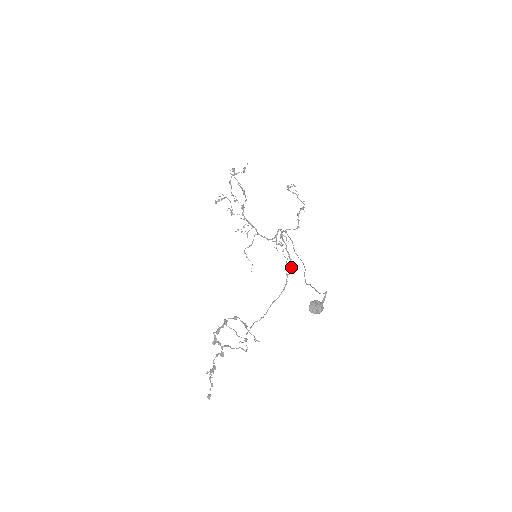
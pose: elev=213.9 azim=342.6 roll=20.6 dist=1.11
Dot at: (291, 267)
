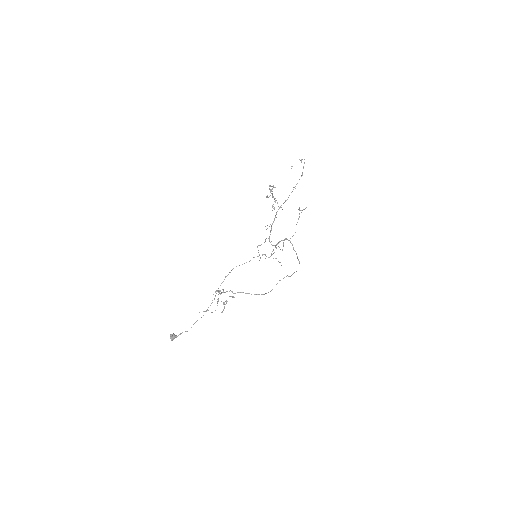
Dot at: (299, 261)
